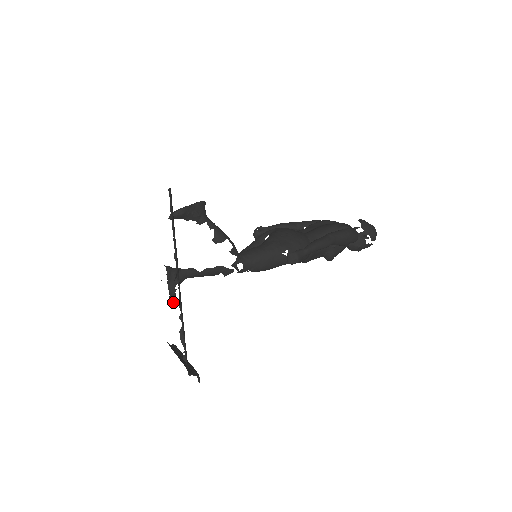
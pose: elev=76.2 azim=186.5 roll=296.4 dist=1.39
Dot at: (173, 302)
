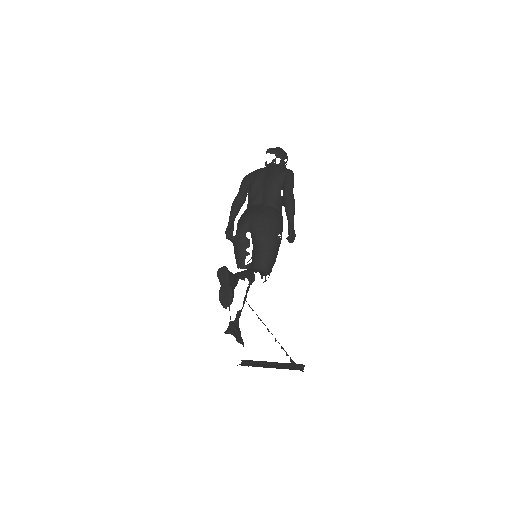
Dot at: occluded
